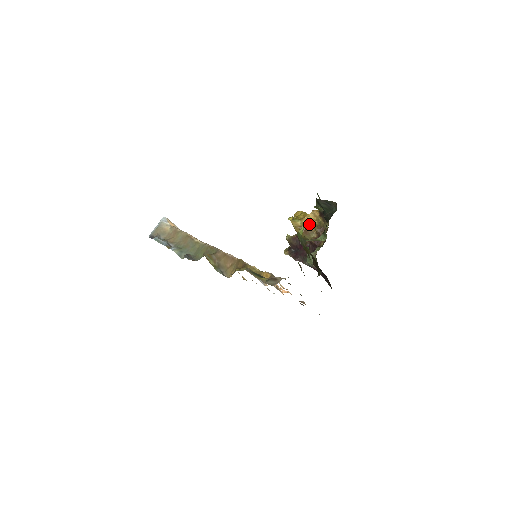
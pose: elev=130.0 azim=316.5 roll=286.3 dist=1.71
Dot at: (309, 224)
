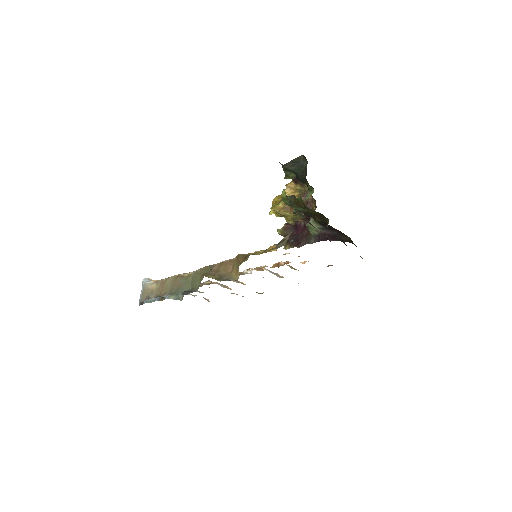
Dot at: occluded
